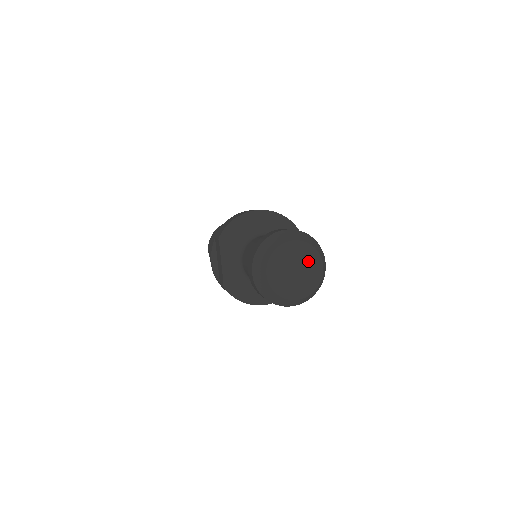
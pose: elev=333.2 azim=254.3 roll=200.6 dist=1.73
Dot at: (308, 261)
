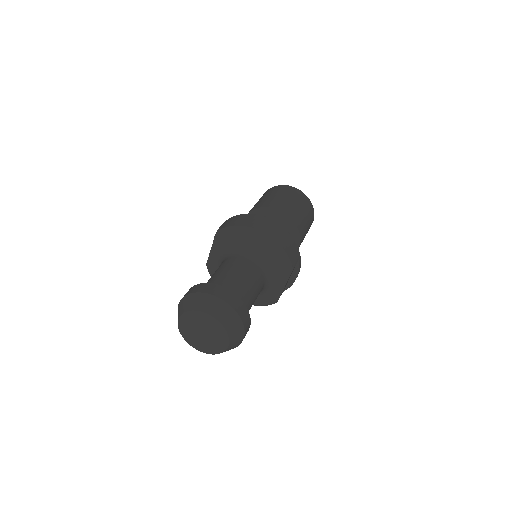
Dot at: (217, 335)
